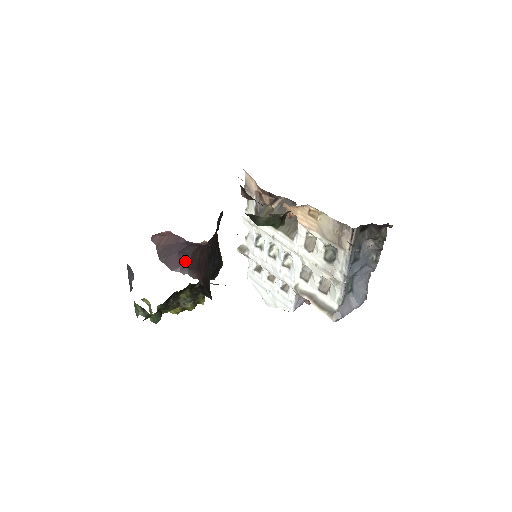
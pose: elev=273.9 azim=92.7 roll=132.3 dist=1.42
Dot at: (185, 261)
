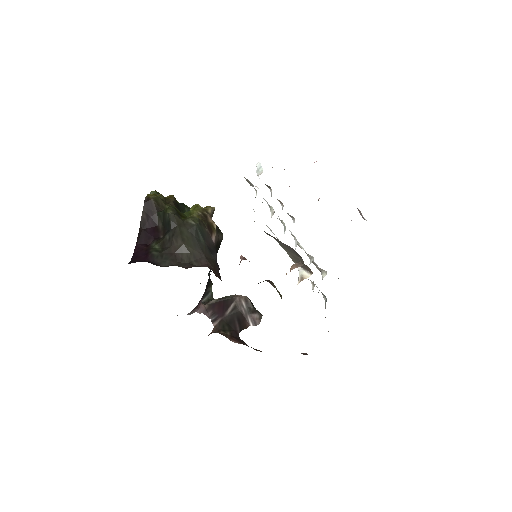
Dot at: occluded
